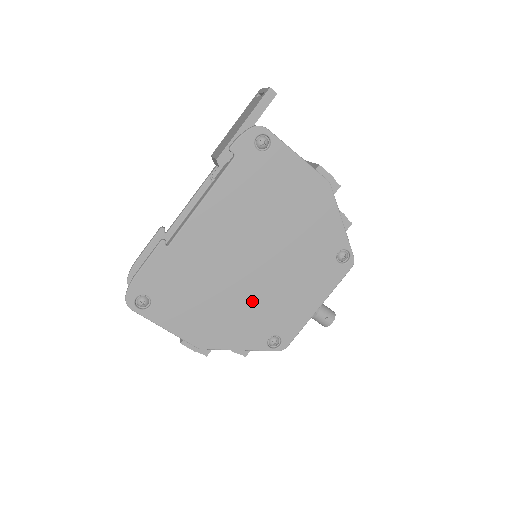
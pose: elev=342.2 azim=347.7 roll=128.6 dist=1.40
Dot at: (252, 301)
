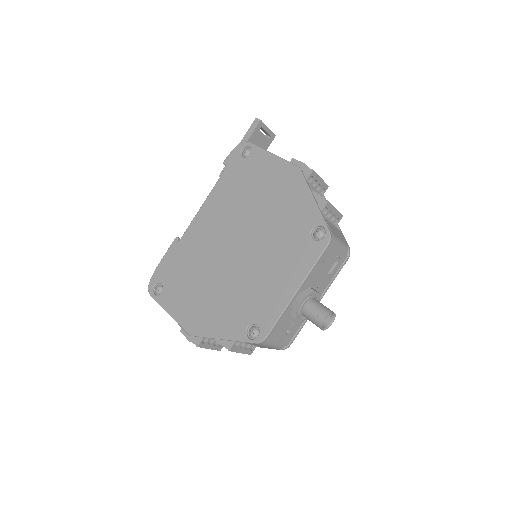
Dot at: (234, 286)
